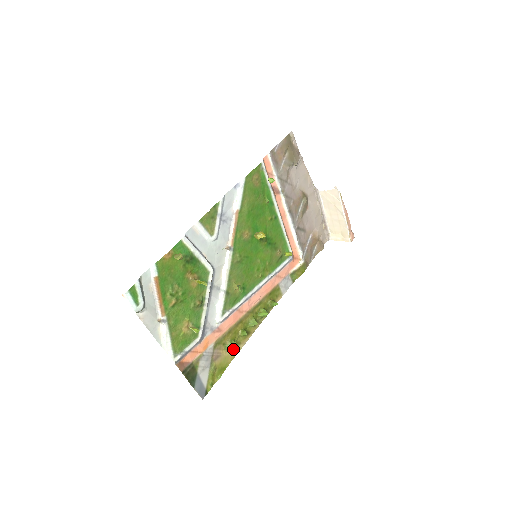
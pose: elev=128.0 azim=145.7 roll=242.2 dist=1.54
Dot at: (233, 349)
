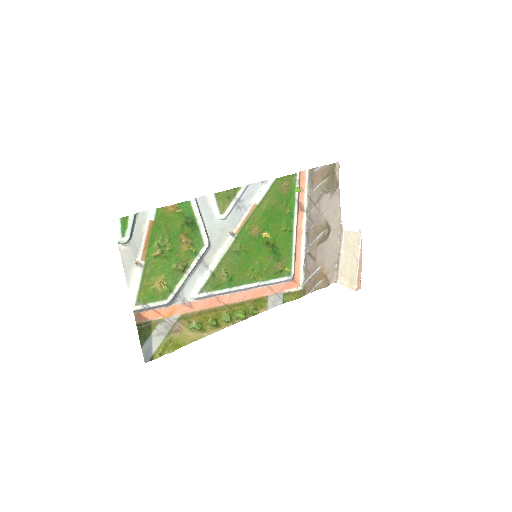
Dot at: (196, 332)
